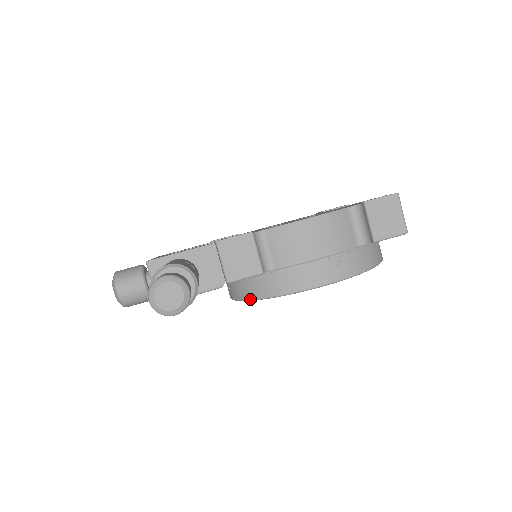
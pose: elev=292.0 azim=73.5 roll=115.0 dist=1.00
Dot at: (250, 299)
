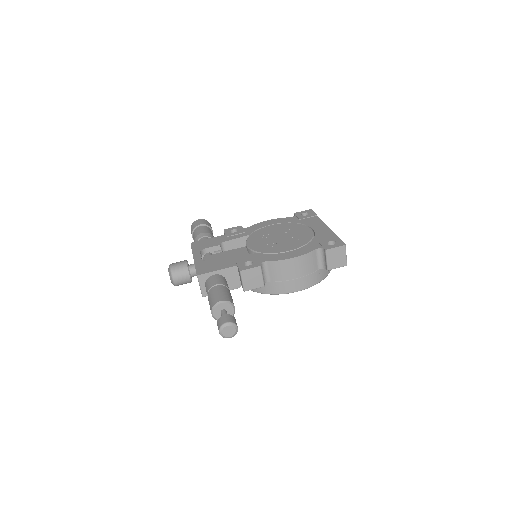
Dot at: (253, 291)
